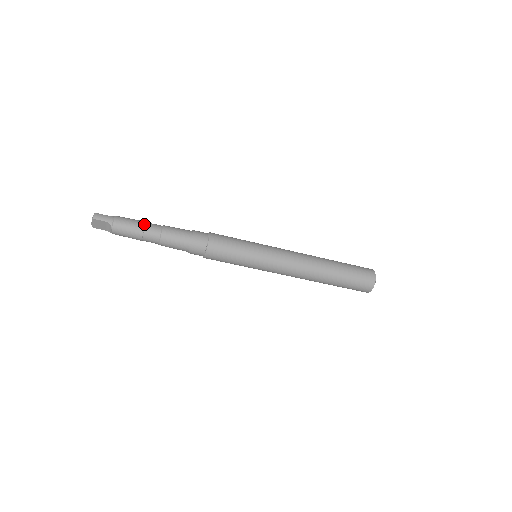
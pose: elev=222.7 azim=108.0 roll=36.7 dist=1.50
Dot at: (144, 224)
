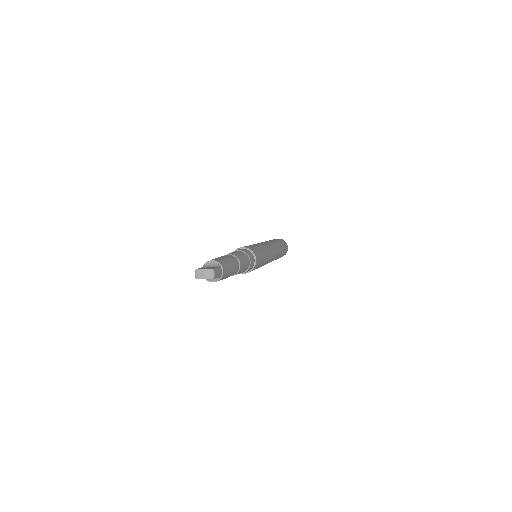
Dot at: (234, 266)
